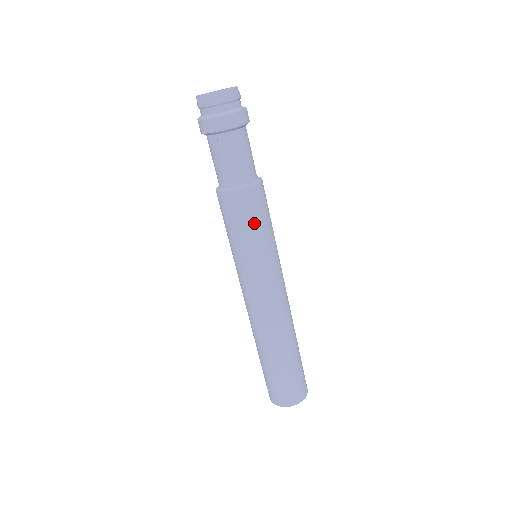
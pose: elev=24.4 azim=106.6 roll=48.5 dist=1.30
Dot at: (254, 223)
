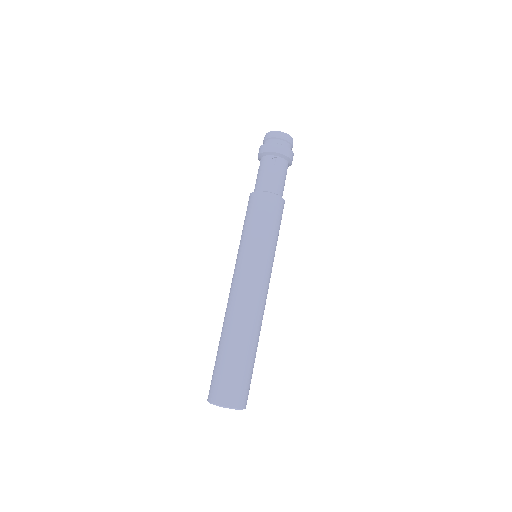
Dot at: (273, 222)
